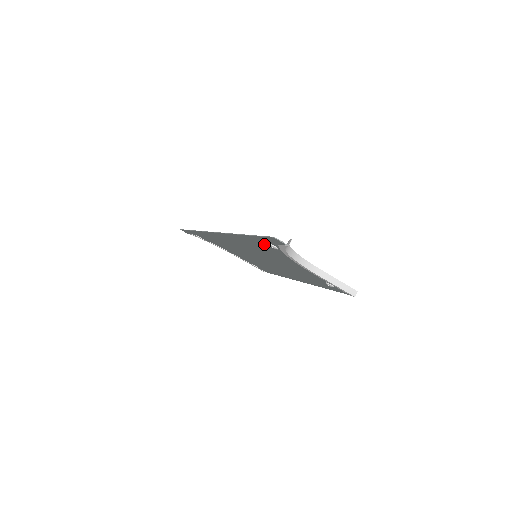
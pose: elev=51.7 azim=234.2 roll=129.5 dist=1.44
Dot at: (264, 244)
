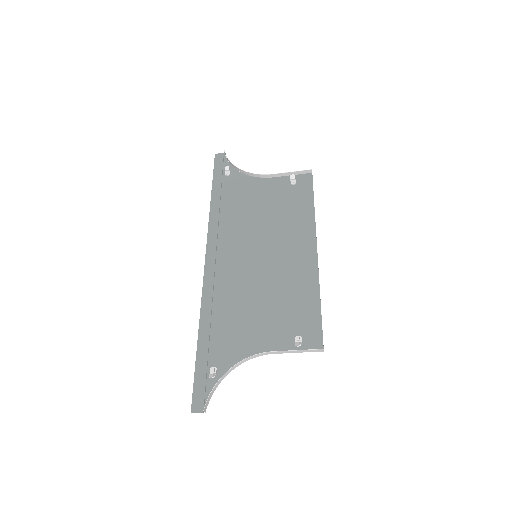
Dot at: (213, 353)
